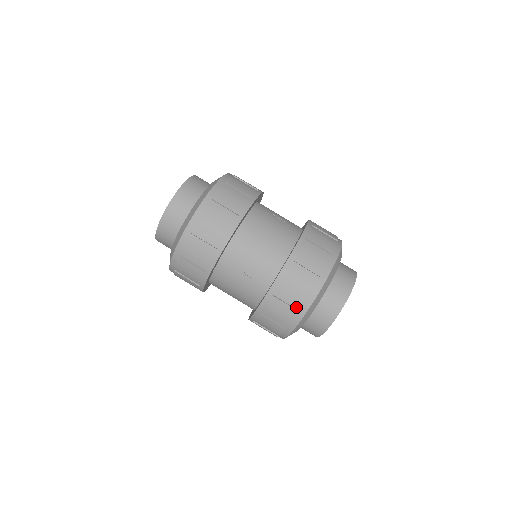
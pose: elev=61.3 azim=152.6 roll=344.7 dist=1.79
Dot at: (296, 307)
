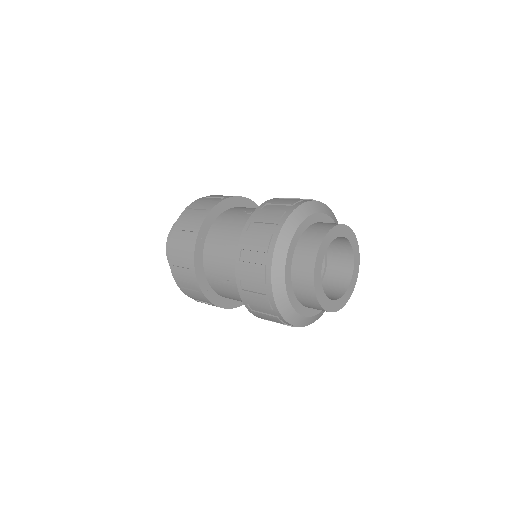
Dot at: (263, 292)
